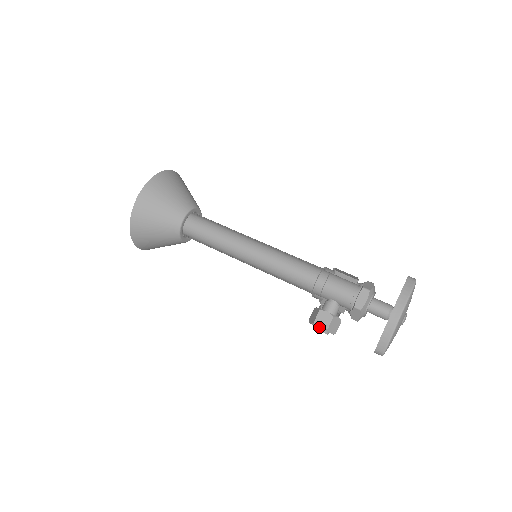
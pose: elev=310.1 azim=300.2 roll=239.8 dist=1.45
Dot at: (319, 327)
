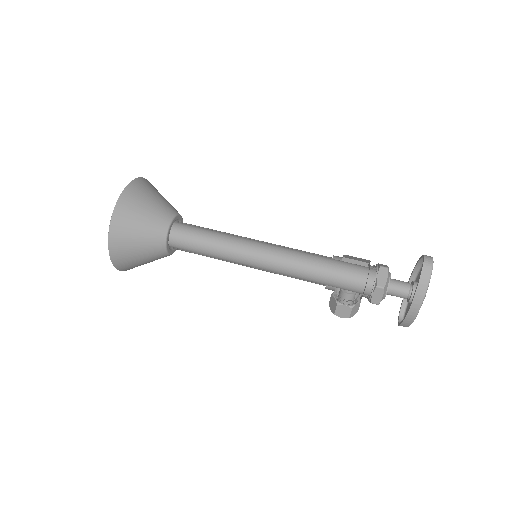
Dot at: (340, 317)
